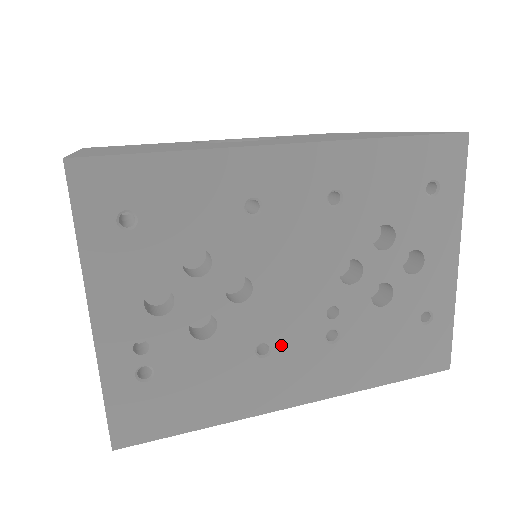
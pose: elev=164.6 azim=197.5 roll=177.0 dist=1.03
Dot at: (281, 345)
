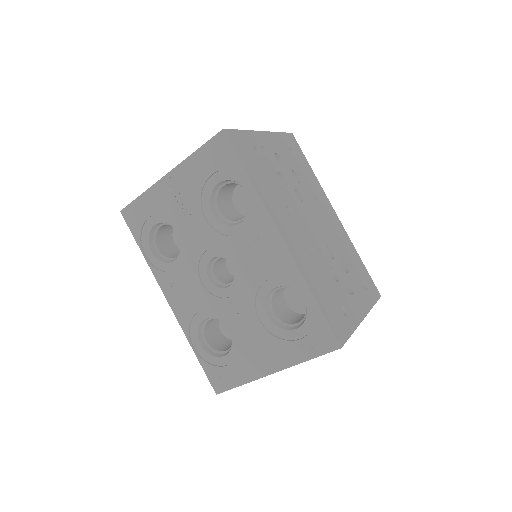
Dot at: (295, 220)
